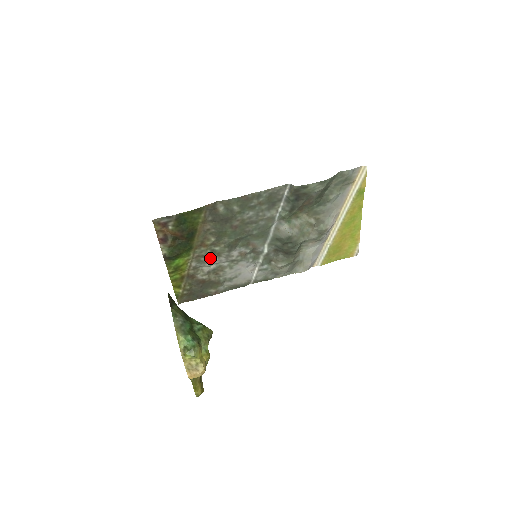
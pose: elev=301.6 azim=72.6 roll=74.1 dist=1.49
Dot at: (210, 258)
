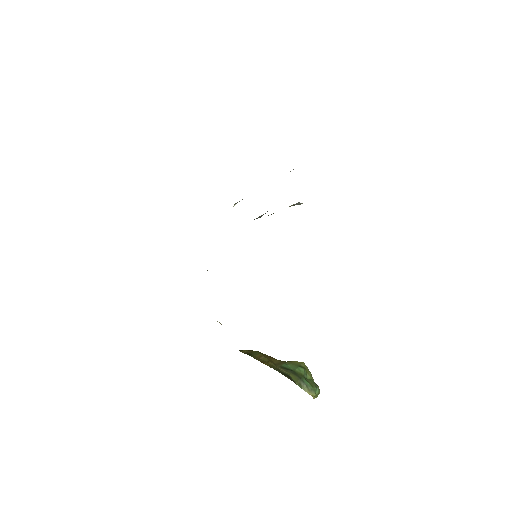
Dot at: occluded
